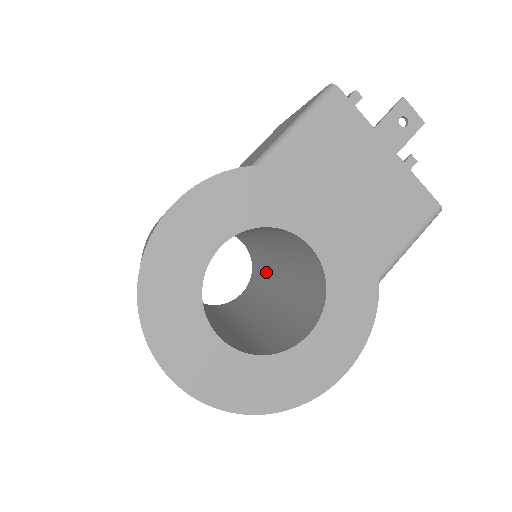
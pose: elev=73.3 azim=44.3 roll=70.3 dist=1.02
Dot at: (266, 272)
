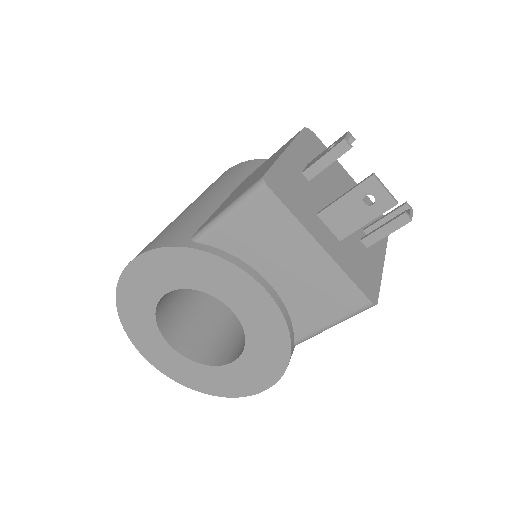
Dot at: occluded
